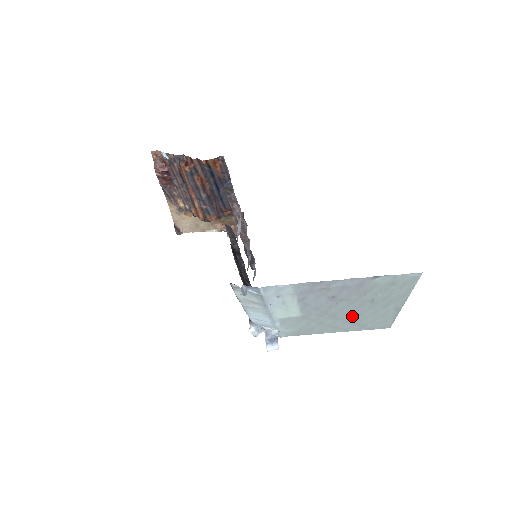
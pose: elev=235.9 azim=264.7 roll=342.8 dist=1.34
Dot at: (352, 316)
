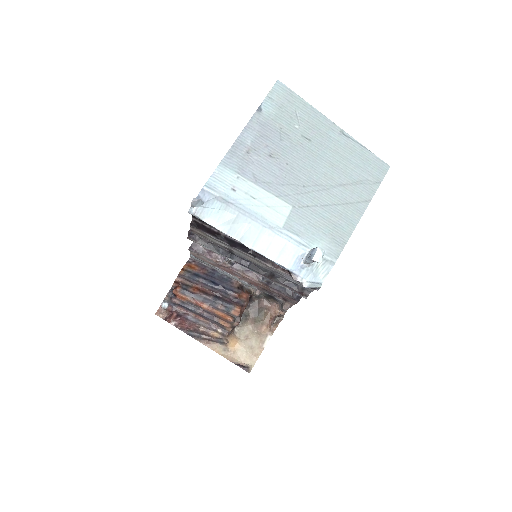
Dot at: (330, 174)
